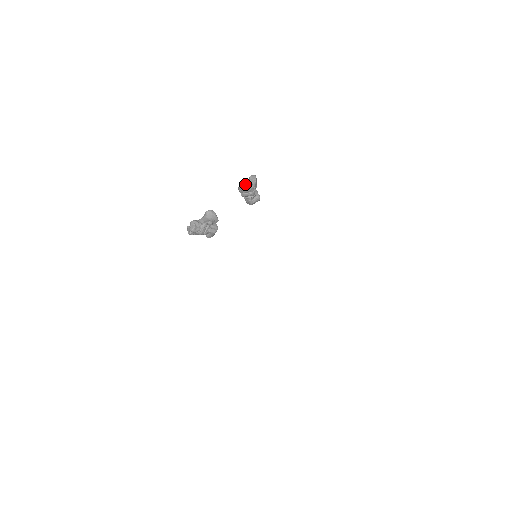
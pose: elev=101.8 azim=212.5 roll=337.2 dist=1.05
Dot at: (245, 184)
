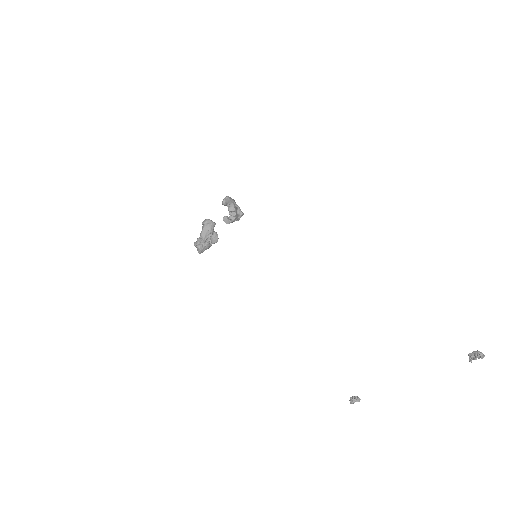
Dot at: (228, 220)
